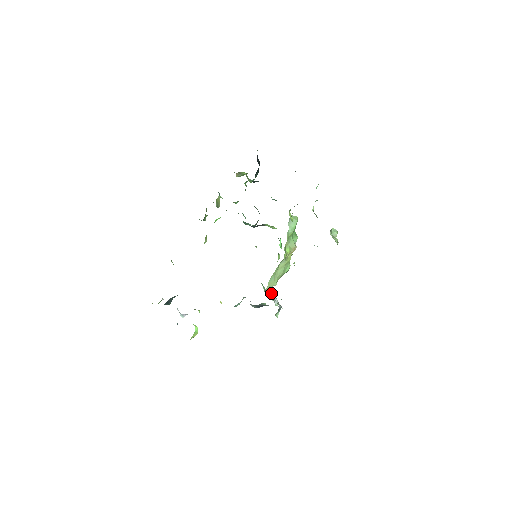
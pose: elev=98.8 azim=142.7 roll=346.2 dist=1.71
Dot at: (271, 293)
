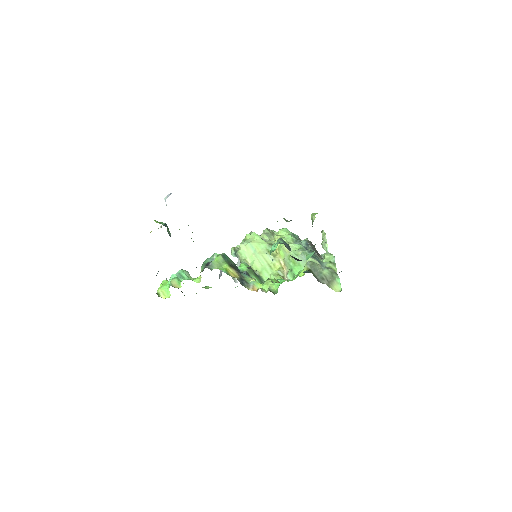
Dot at: occluded
